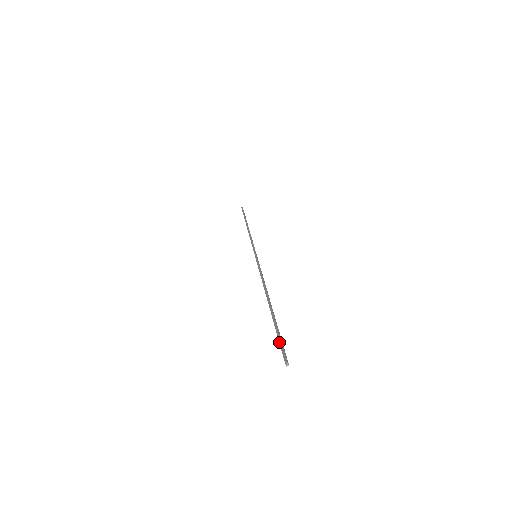
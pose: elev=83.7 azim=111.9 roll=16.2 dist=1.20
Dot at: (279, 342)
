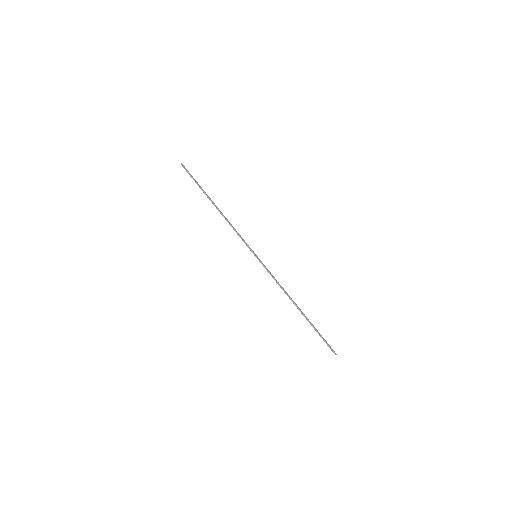
Dot at: occluded
